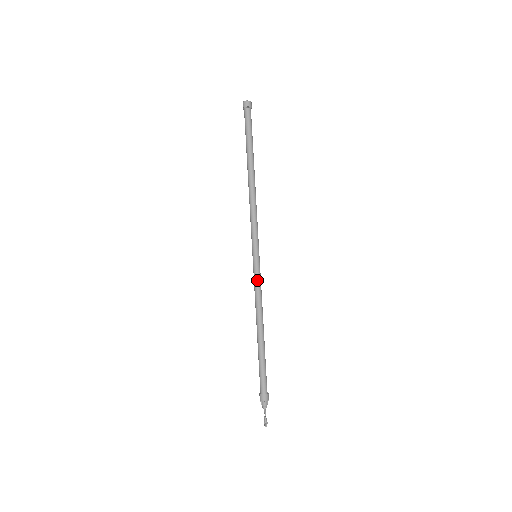
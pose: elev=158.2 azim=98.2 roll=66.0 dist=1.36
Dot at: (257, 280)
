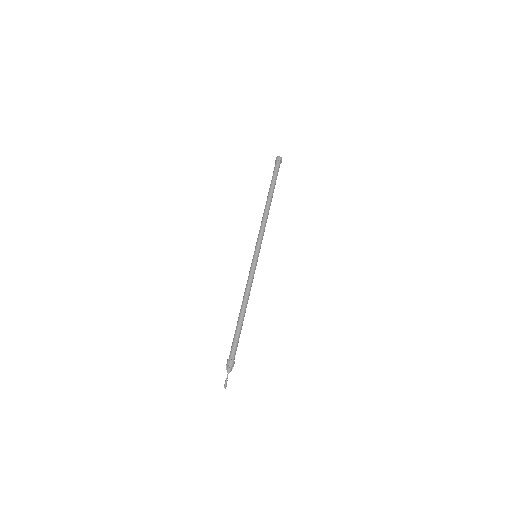
Dot at: (251, 272)
